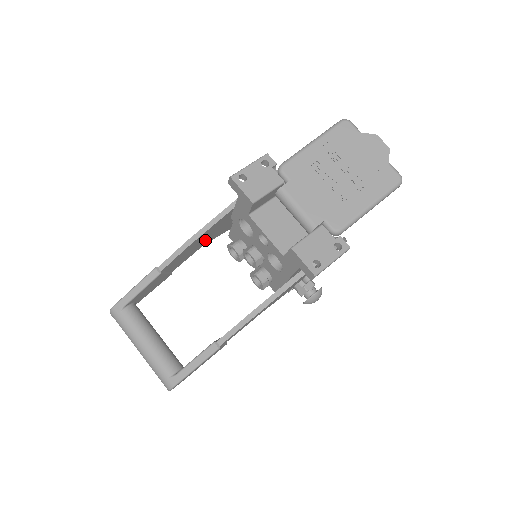
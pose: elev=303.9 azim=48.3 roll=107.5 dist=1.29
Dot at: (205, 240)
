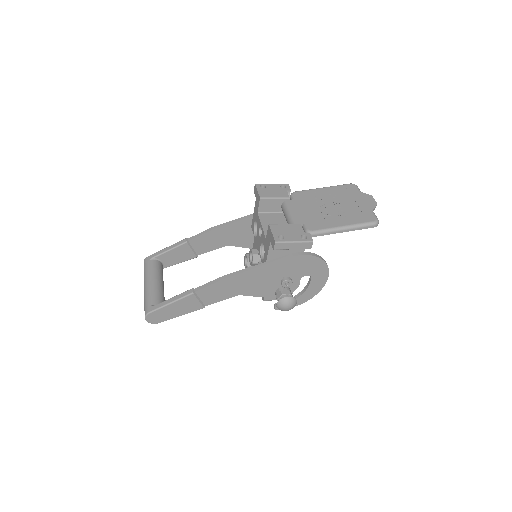
Dot at: (229, 239)
